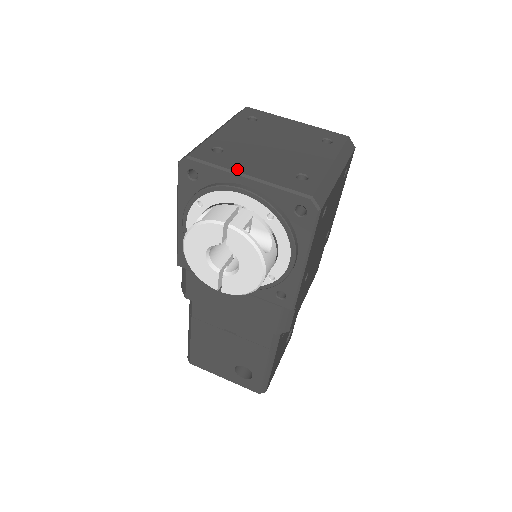
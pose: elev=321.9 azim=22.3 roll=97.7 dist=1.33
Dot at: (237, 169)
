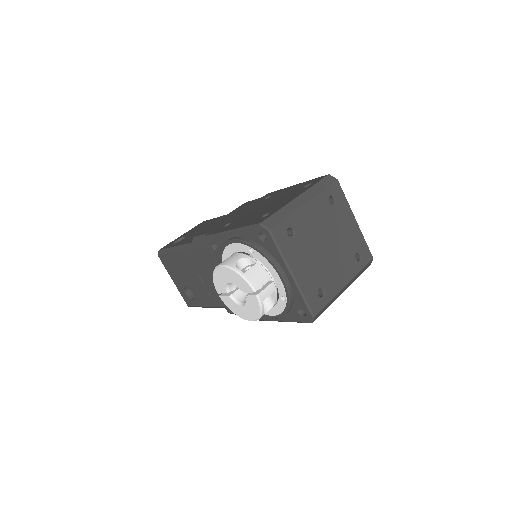
Dot at: (291, 264)
